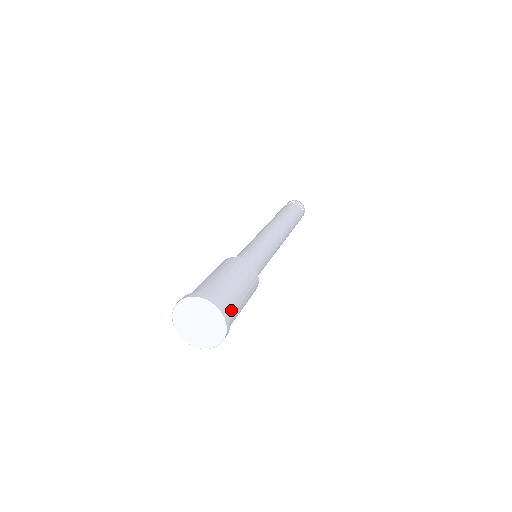
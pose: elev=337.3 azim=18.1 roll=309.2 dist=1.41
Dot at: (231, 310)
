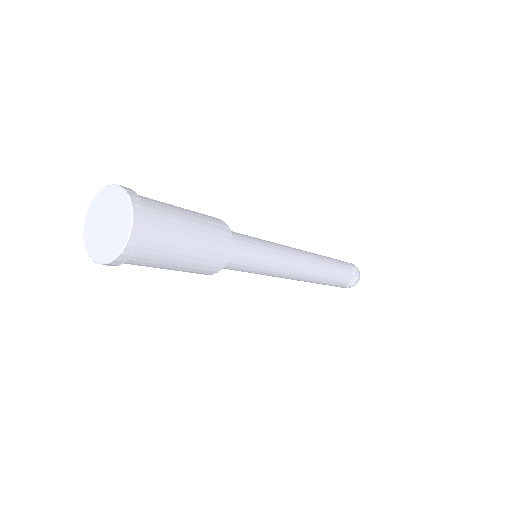
Dot at: (155, 215)
